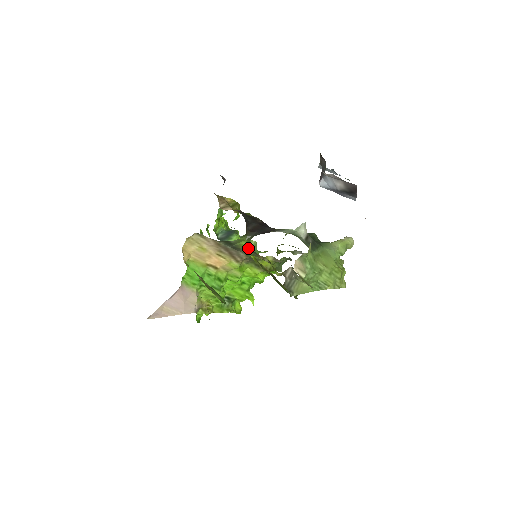
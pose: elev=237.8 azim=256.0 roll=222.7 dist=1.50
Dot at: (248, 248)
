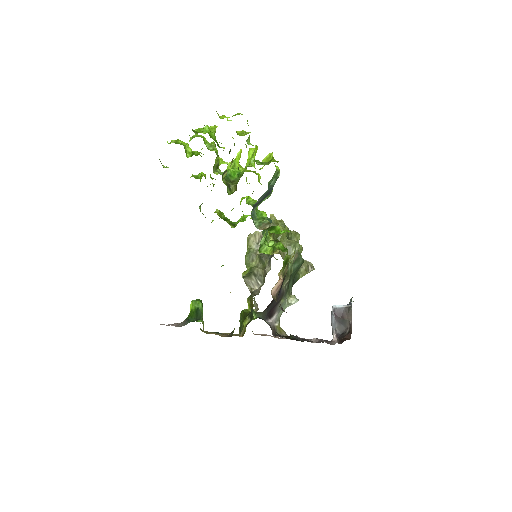
Dot at: occluded
